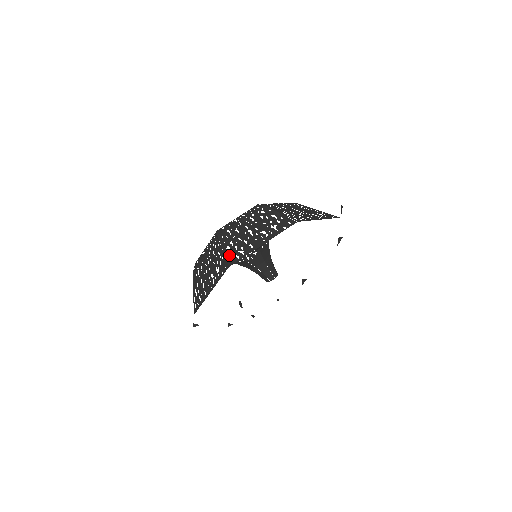
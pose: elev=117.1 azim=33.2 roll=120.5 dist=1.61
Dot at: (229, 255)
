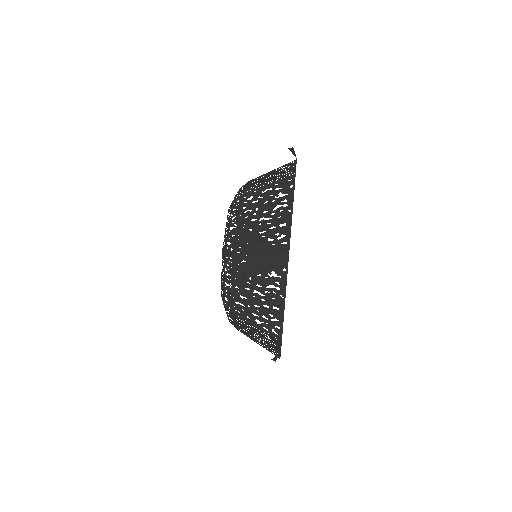
Dot at: (273, 250)
